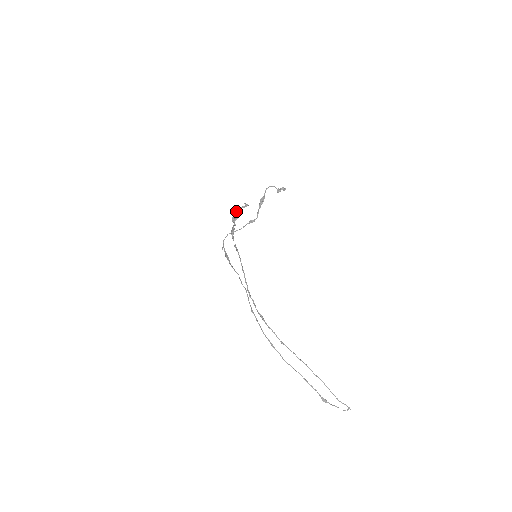
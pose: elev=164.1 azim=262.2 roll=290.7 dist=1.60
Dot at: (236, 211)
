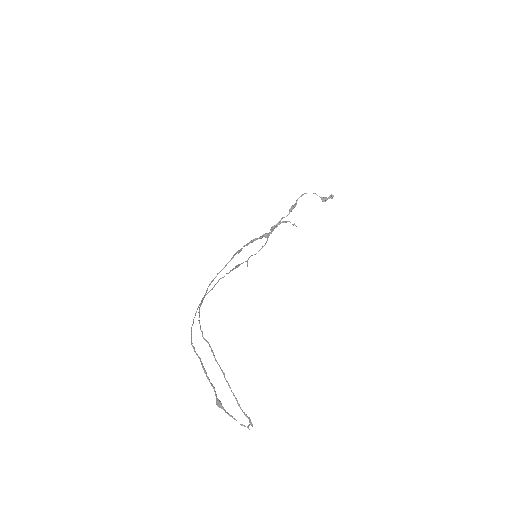
Dot at: occluded
